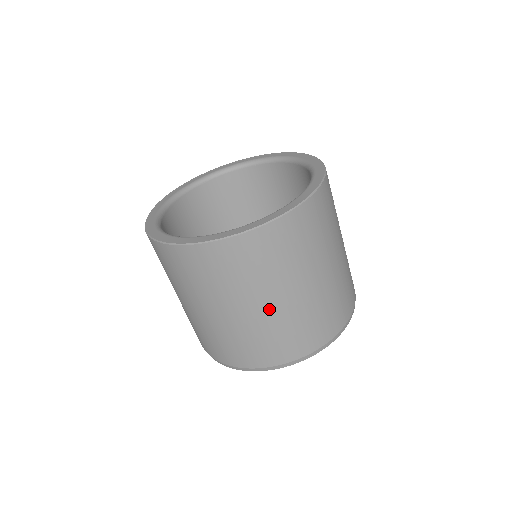
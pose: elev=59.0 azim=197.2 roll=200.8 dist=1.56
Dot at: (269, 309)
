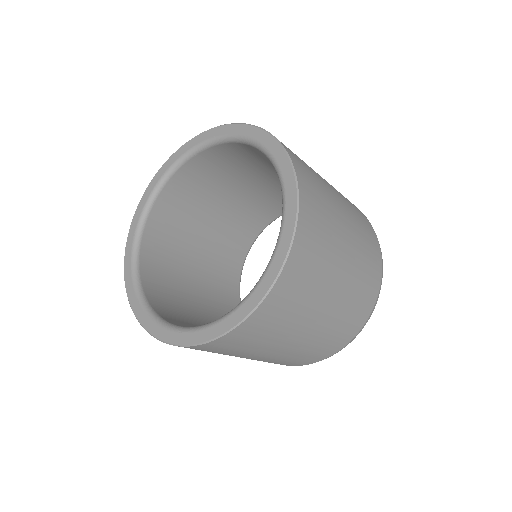
Dot at: occluded
